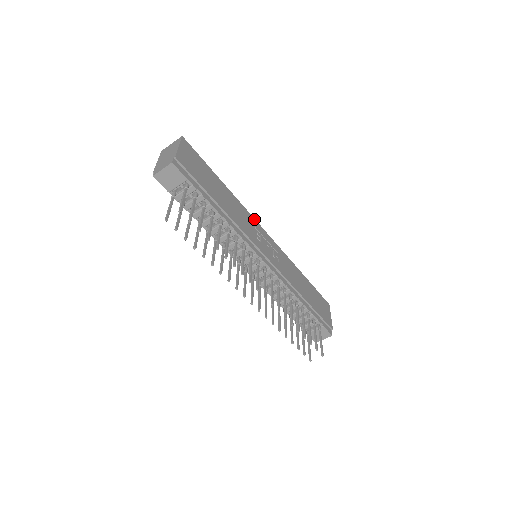
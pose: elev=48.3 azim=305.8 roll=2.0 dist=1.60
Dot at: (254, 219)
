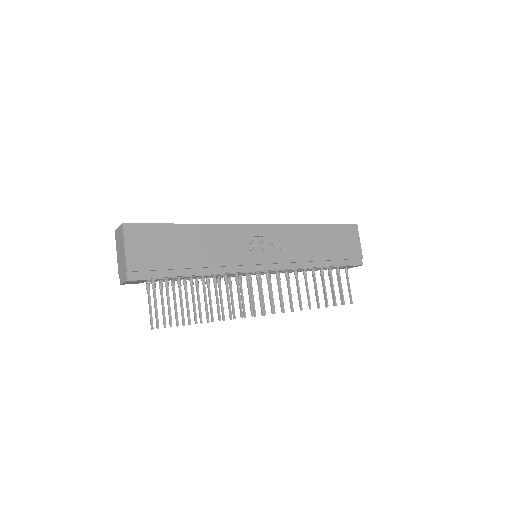
Dot at: (239, 225)
